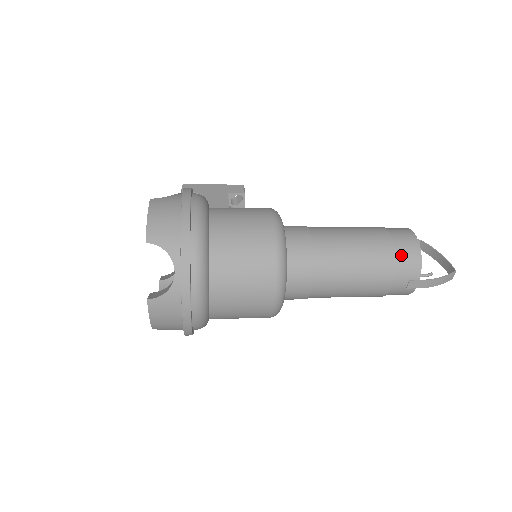
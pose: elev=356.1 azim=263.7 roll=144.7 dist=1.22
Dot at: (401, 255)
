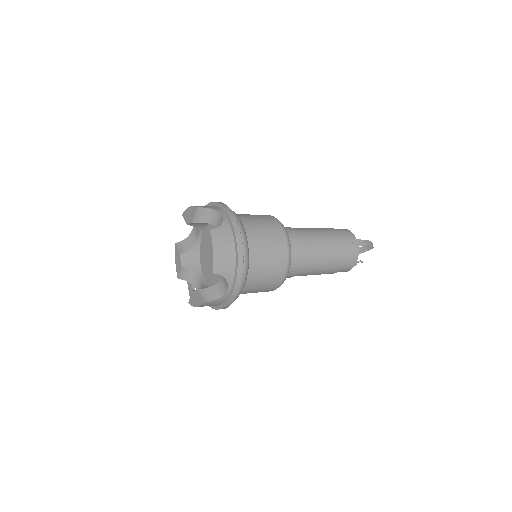
Dot at: (338, 230)
